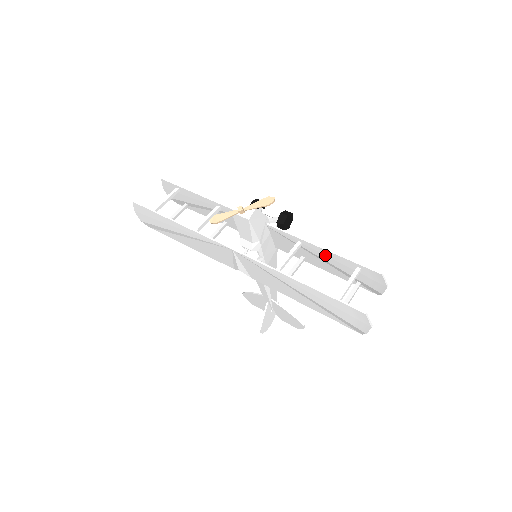
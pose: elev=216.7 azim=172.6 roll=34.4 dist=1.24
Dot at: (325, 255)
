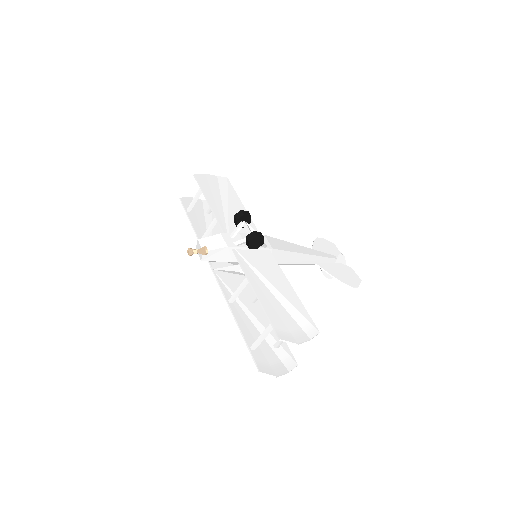
Dot at: (263, 295)
